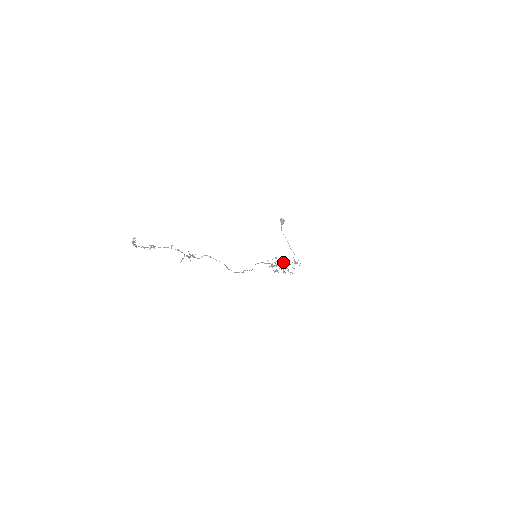
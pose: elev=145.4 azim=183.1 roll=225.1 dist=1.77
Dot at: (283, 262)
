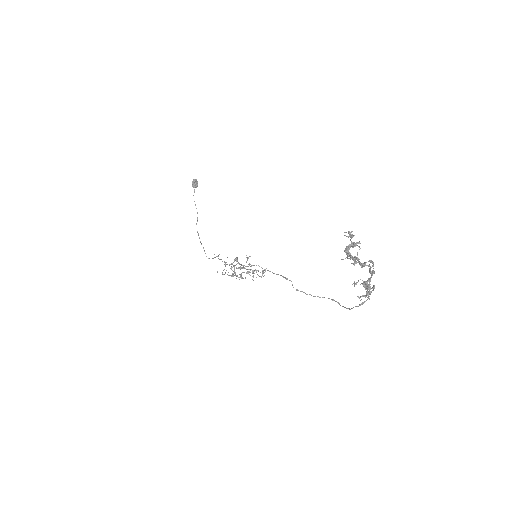
Dot at: occluded
